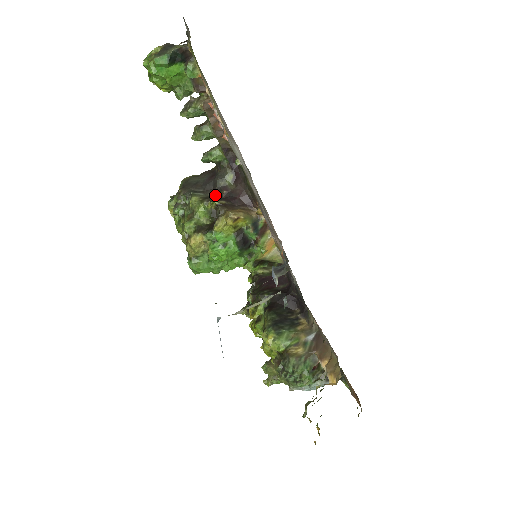
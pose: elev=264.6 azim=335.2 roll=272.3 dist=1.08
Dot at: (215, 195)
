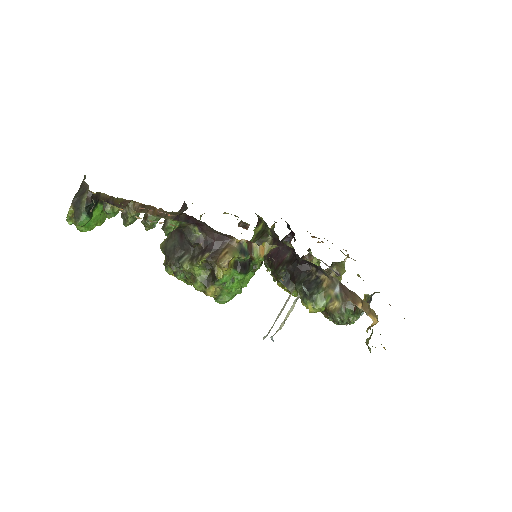
Dot at: (196, 250)
